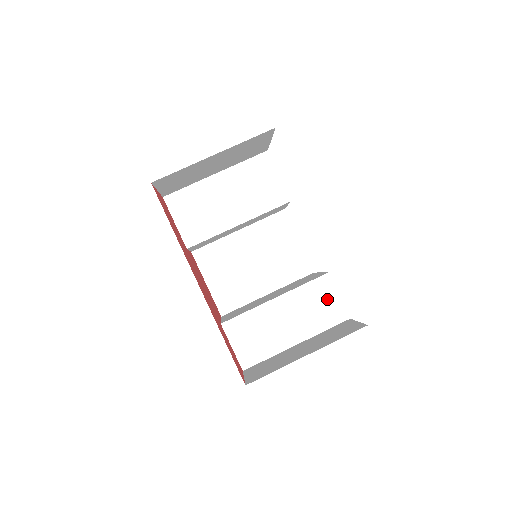
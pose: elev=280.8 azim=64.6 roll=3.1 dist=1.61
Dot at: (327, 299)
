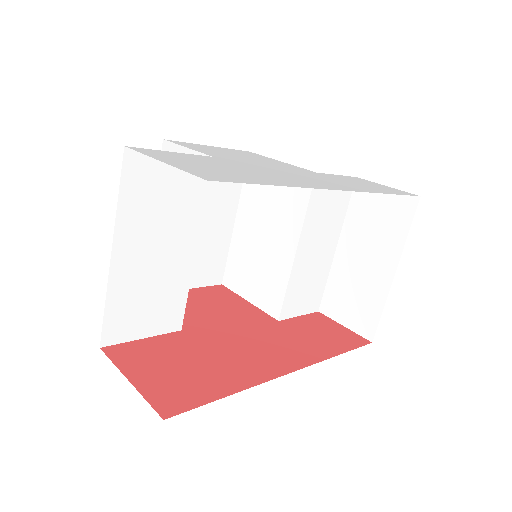
Dot at: (331, 191)
